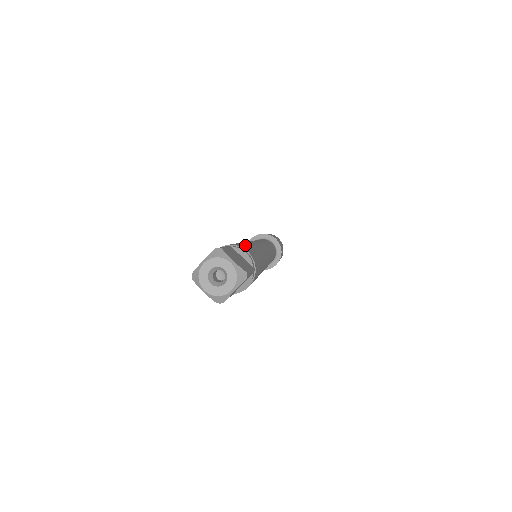
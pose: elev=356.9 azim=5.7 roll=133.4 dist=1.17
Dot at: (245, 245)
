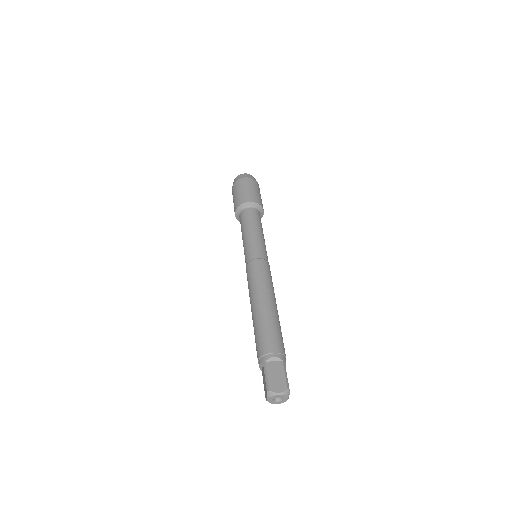
Dot at: (282, 337)
